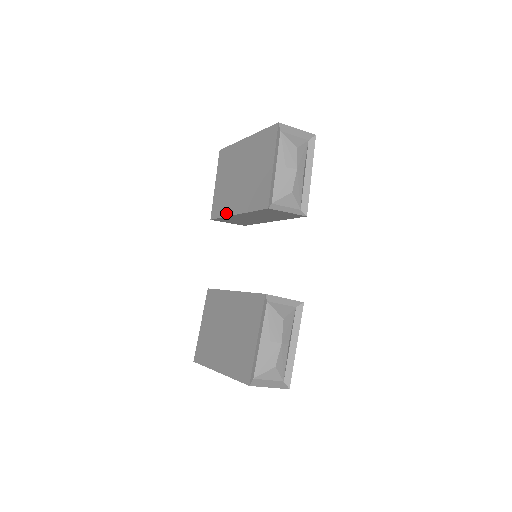
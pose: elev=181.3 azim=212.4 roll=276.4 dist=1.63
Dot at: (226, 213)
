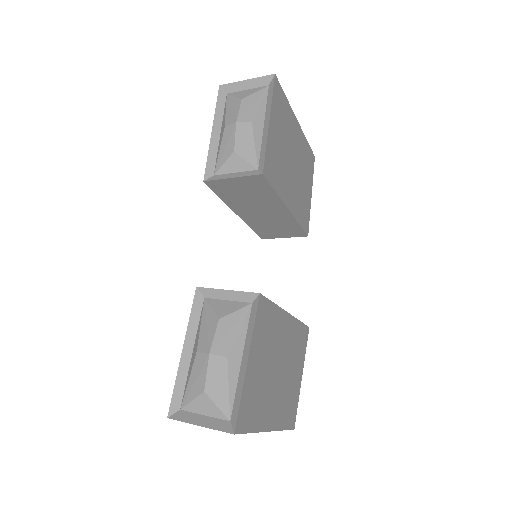
Dot at: occluded
